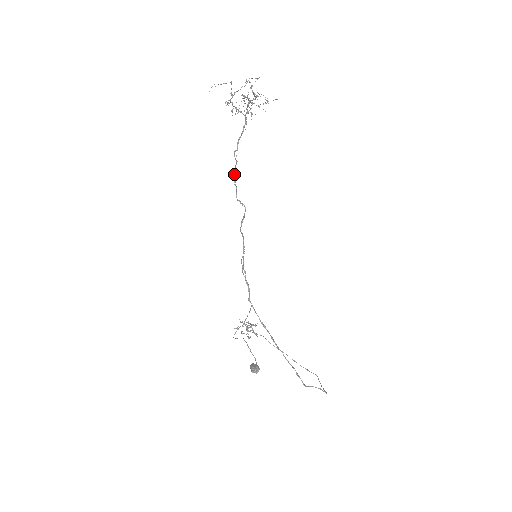
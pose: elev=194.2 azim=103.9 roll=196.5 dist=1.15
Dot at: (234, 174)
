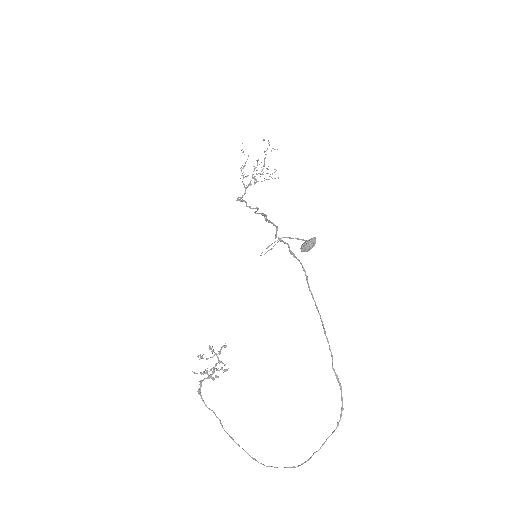
Dot at: (242, 199)
